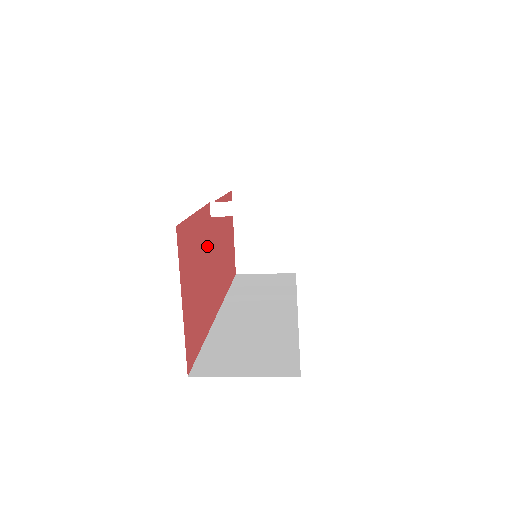
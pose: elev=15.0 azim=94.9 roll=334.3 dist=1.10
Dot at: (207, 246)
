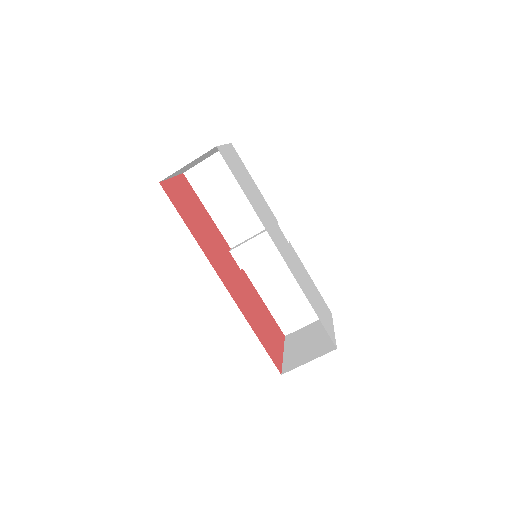
Dot at: (217, 241)
